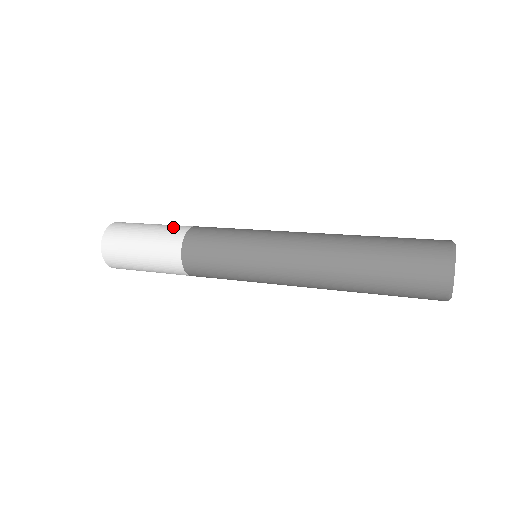
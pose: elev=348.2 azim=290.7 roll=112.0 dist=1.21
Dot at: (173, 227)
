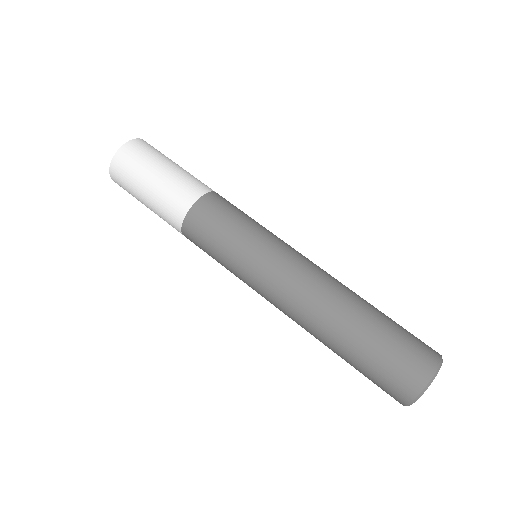
Dot at: (167, 212)
